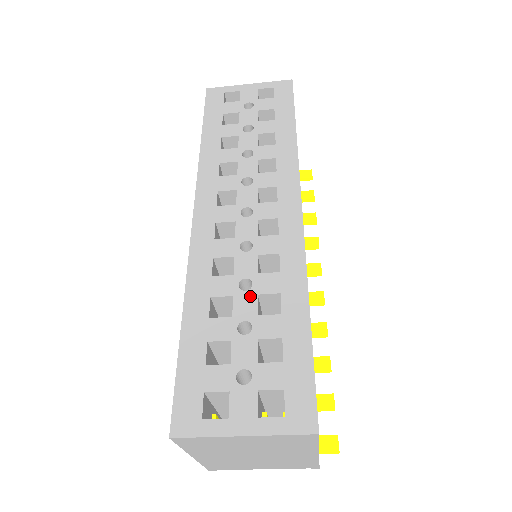
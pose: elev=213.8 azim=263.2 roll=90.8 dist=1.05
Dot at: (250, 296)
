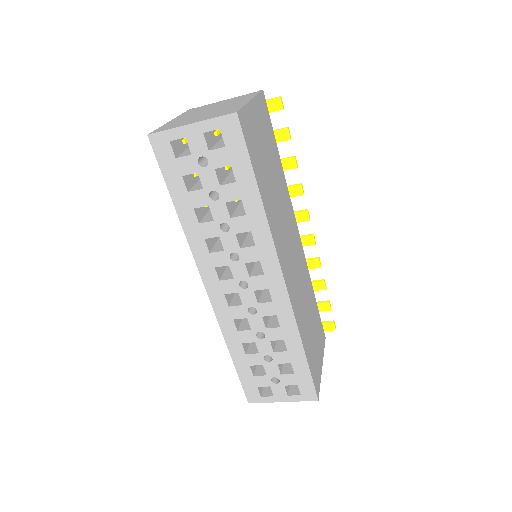
Dot at: (266, 342)
